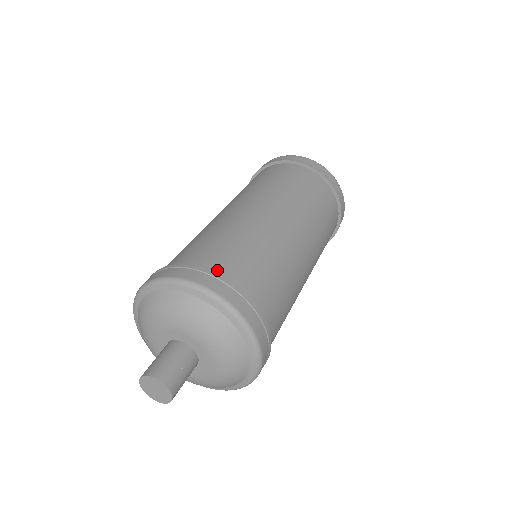
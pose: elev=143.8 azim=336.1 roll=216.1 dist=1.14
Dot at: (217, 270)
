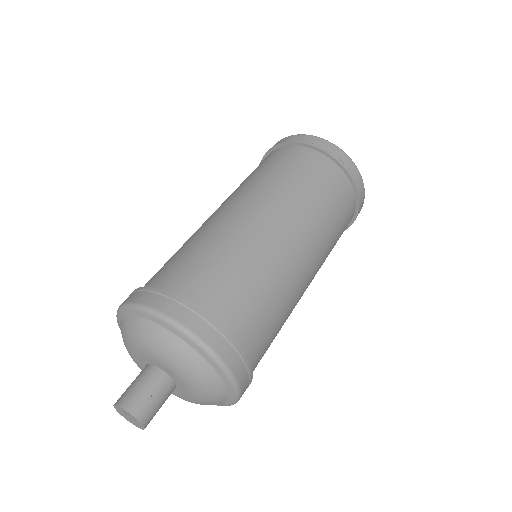
Dot at: (181, 291)
